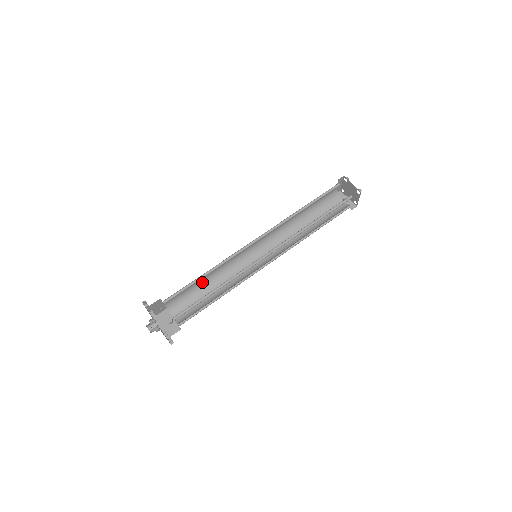
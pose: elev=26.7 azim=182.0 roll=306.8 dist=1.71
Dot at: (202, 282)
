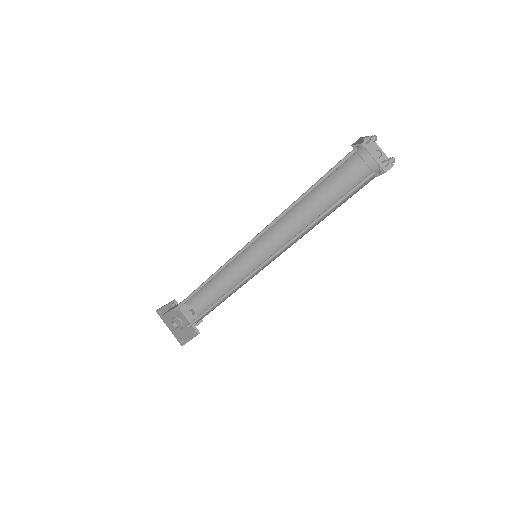
Dot at: occluded
